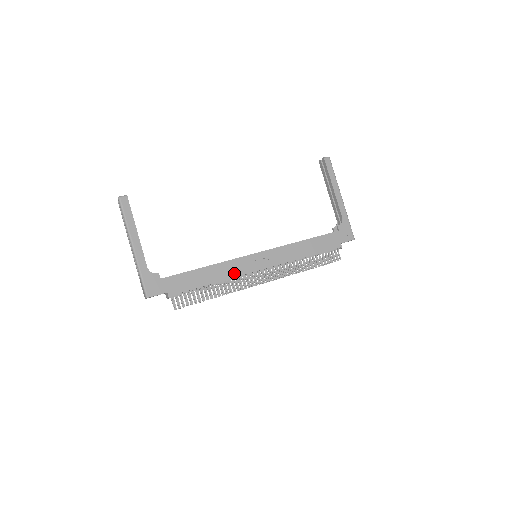
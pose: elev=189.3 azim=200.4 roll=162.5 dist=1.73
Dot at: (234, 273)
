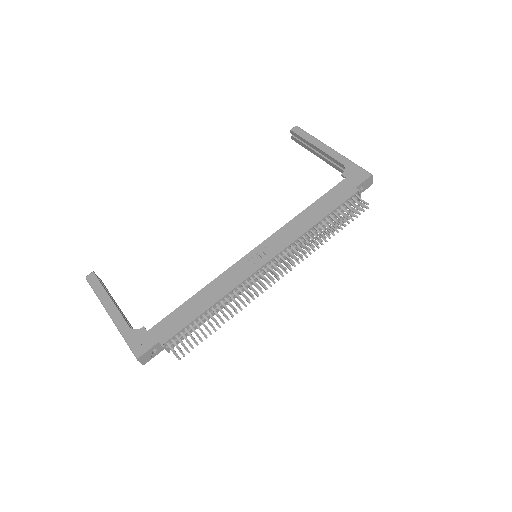
Dot at: (232, 284)
